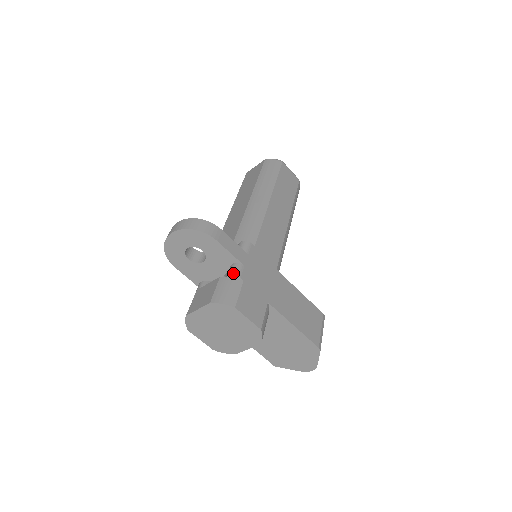
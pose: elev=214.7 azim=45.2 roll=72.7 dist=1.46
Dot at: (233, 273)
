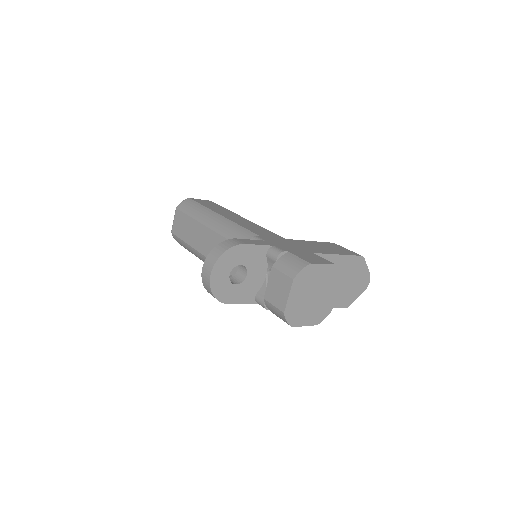
Dot at: (277, 254)
